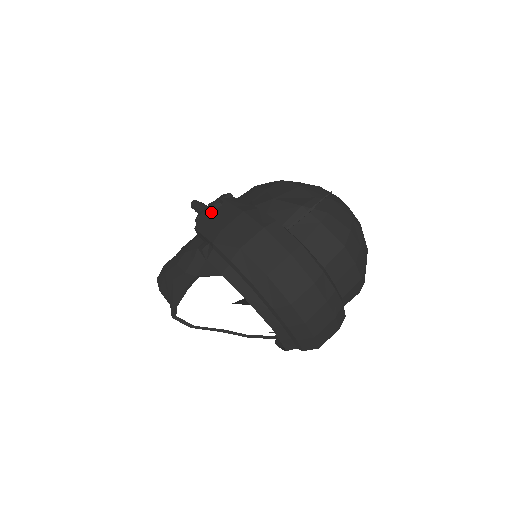
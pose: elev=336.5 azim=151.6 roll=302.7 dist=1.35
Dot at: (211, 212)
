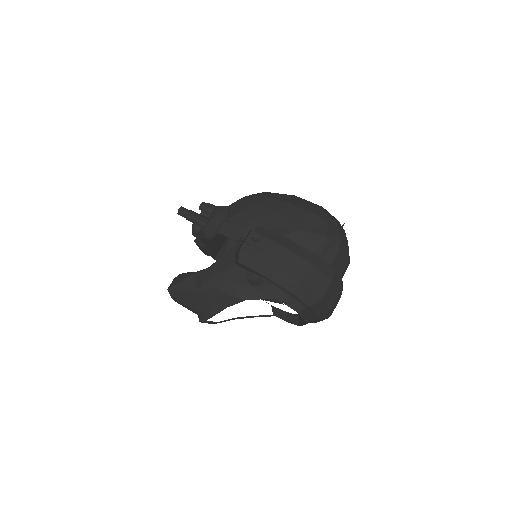
Dot at: (252, 247)
